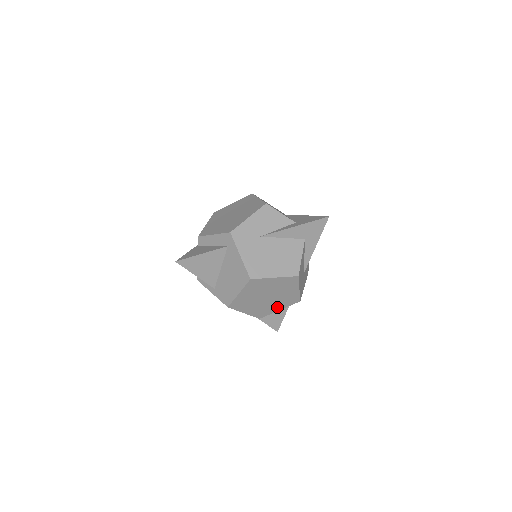
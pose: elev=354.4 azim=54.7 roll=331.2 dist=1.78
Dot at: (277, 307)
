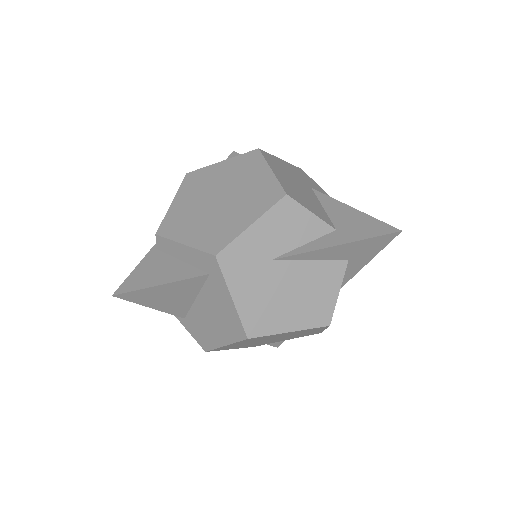
Dot at: (284, 339)
